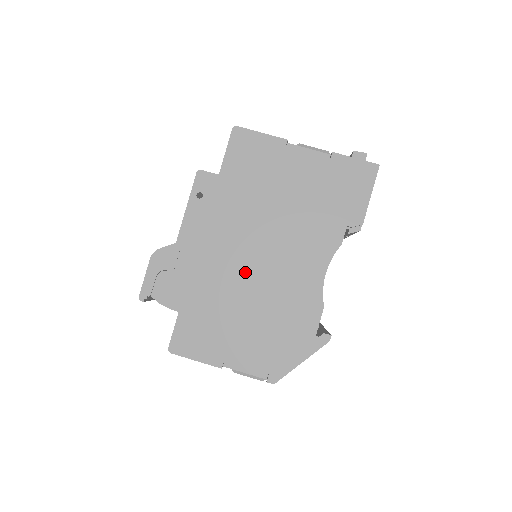
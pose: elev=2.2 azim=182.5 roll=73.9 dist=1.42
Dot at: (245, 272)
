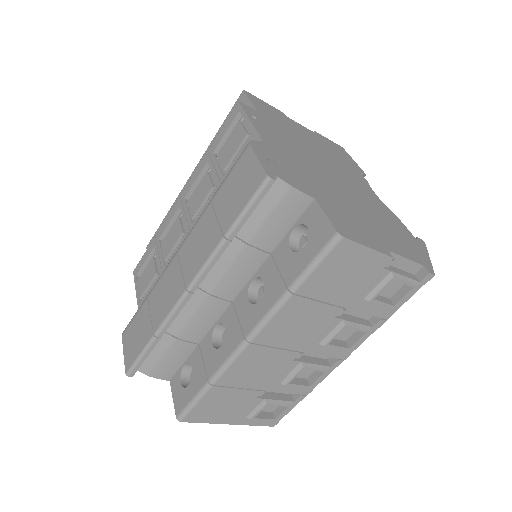
Dot at: (334, 181)
